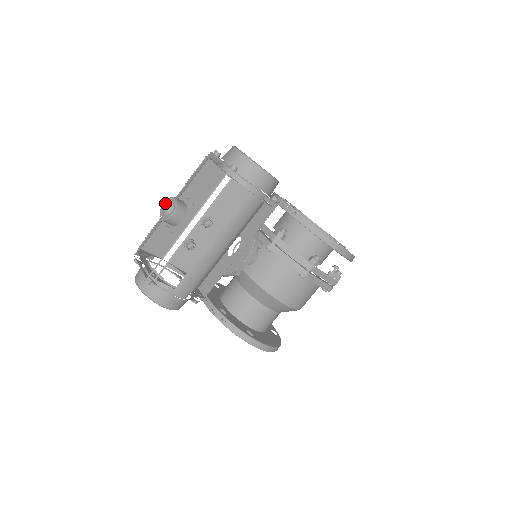
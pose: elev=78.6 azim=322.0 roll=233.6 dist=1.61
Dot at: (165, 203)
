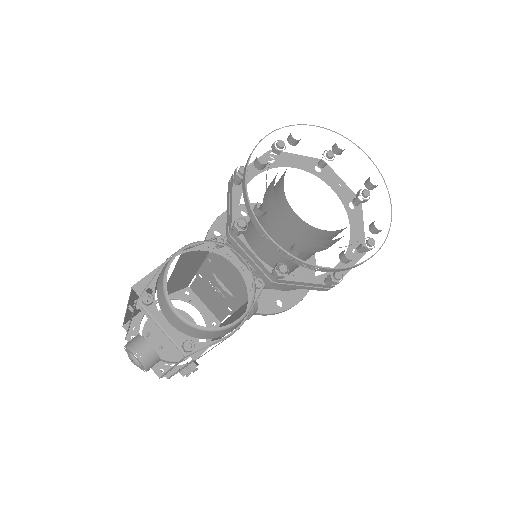
Dot at: (126, 350)
